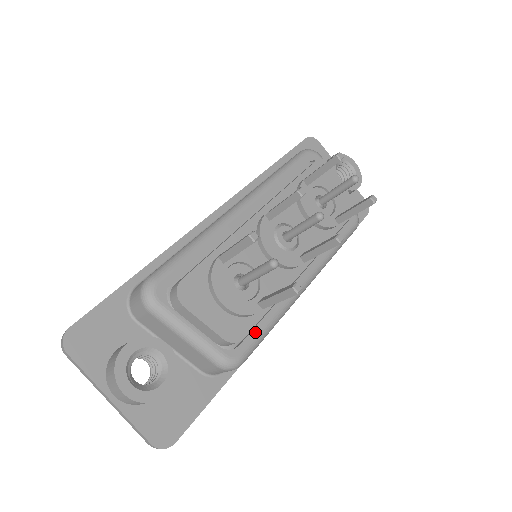
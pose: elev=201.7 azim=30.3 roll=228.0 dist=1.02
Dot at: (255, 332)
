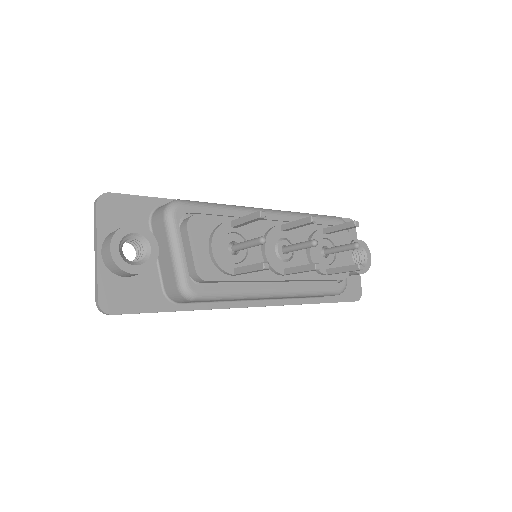
Dot at: (218, 288)
